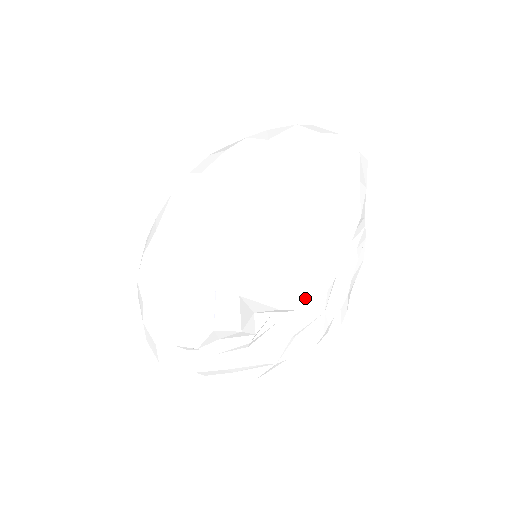
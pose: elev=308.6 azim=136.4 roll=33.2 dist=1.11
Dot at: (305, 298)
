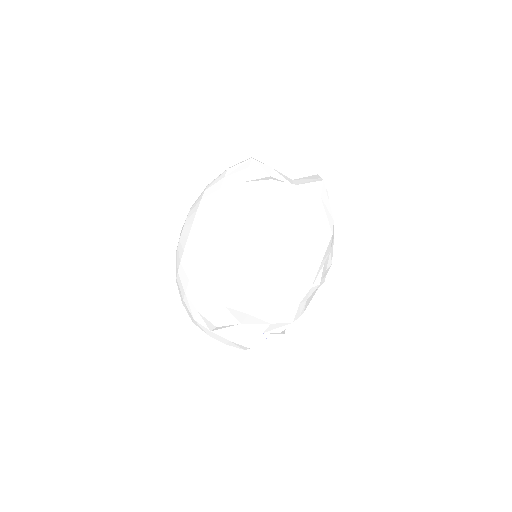
Dot at: occluded
